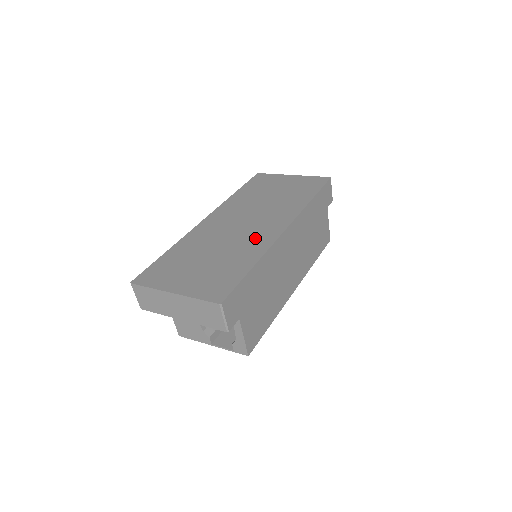
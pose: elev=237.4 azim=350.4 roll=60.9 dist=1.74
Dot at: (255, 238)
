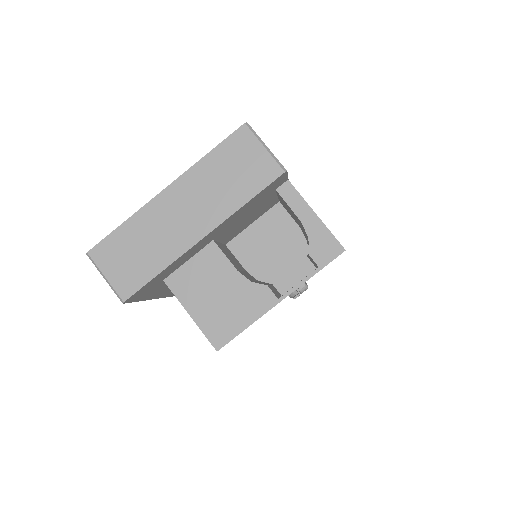
Dot at: occluded
